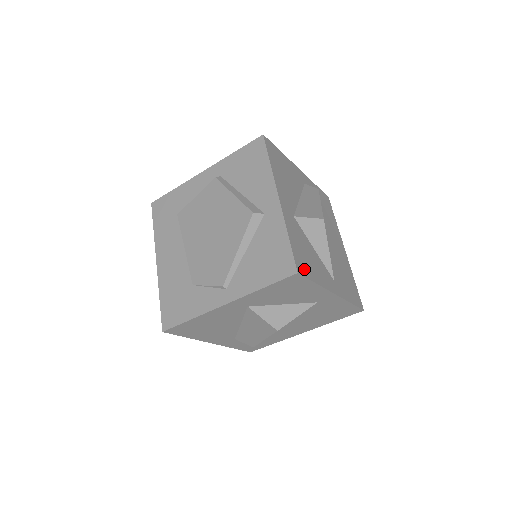
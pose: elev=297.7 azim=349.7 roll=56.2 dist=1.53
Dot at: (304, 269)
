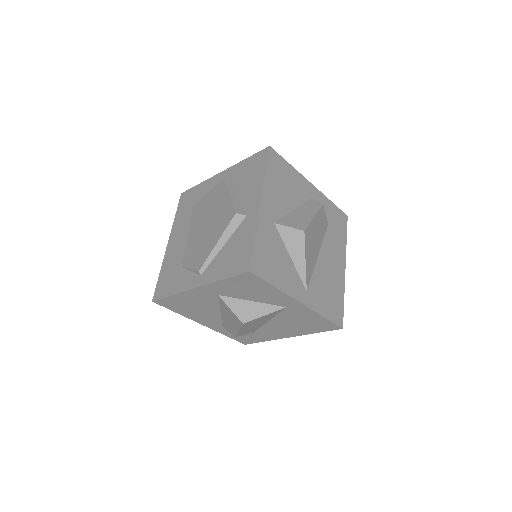
Dot at: (262, 270)
